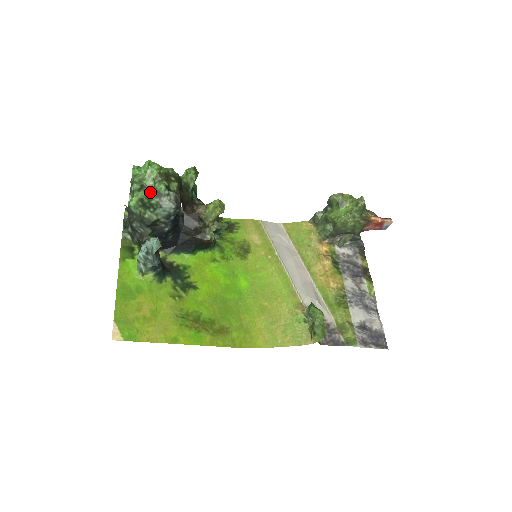
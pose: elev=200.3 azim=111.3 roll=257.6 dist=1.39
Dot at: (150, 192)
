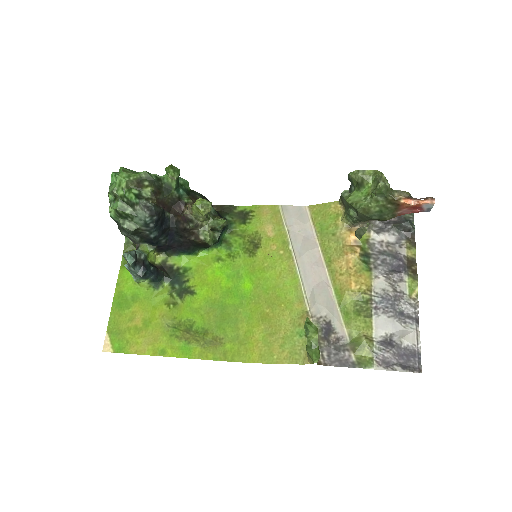
Dot at: (123, 202)
